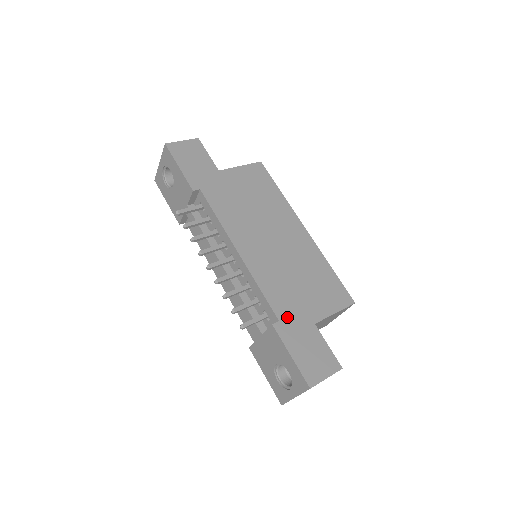
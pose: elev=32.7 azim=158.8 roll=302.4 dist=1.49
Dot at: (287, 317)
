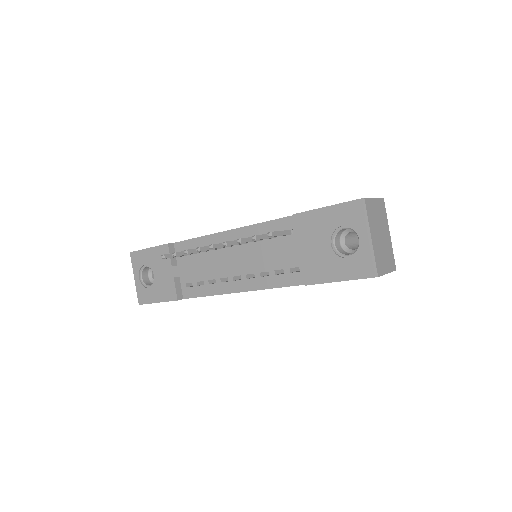
Dot at: occluded
